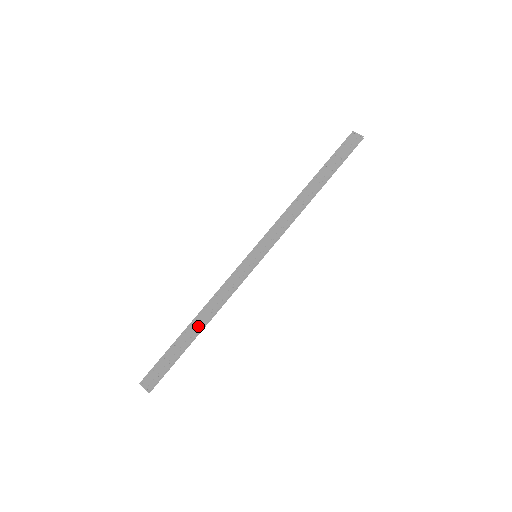
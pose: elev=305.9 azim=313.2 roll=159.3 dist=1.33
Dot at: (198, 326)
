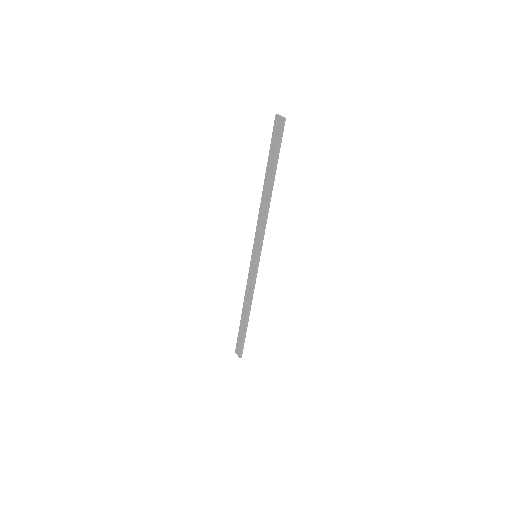
Dot at: (245, 314)
